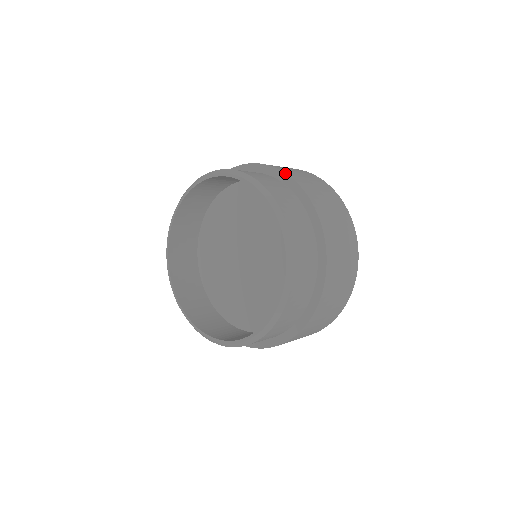
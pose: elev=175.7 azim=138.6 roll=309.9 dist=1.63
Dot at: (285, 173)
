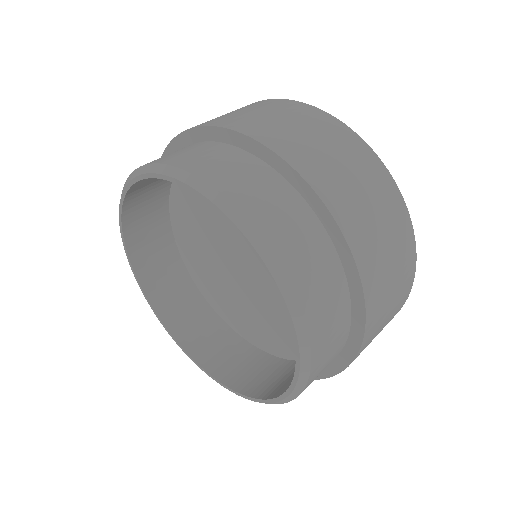
Dot at: (304, 180)
